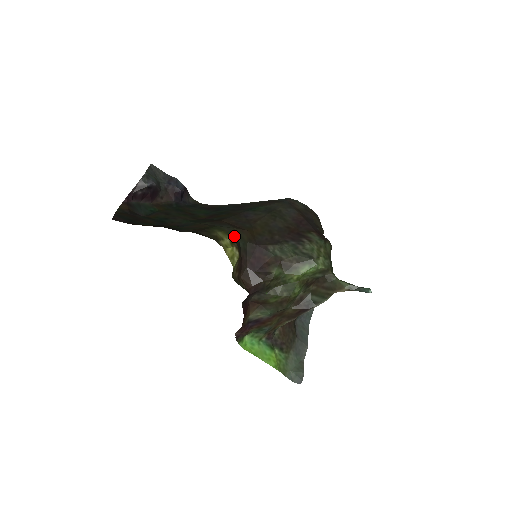
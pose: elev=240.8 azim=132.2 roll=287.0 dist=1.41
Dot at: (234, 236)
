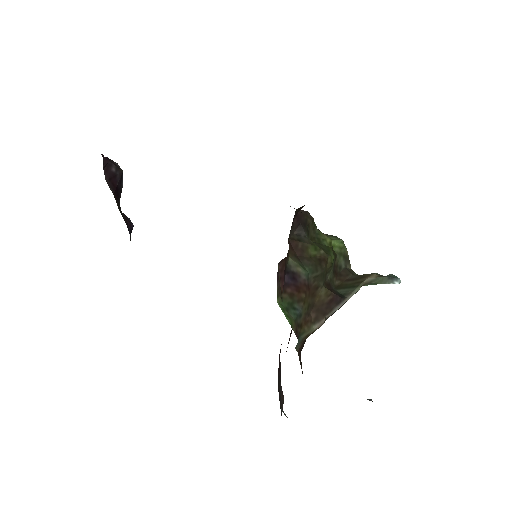
Dot at: occluded
